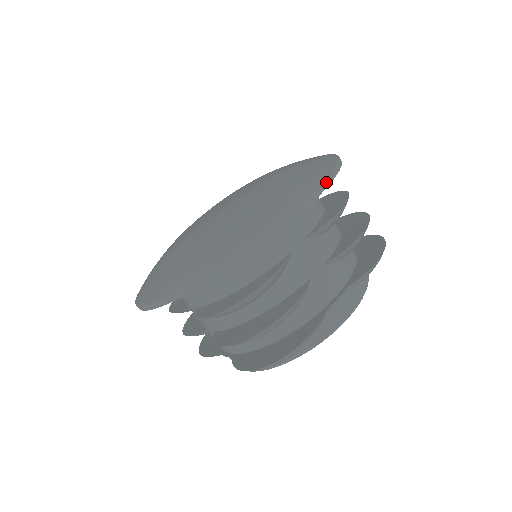
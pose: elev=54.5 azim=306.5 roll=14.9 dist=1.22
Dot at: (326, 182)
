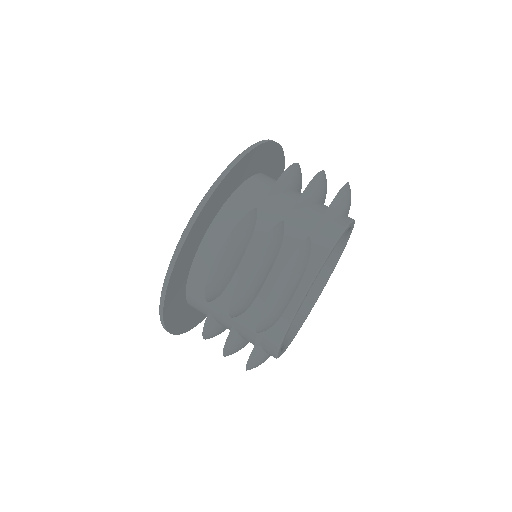
Dot at: (257, 143)
